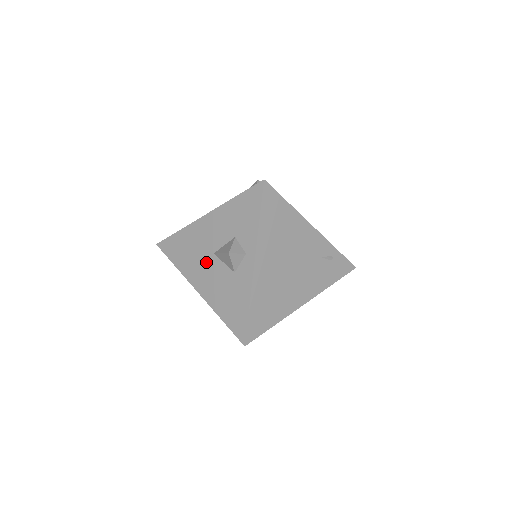
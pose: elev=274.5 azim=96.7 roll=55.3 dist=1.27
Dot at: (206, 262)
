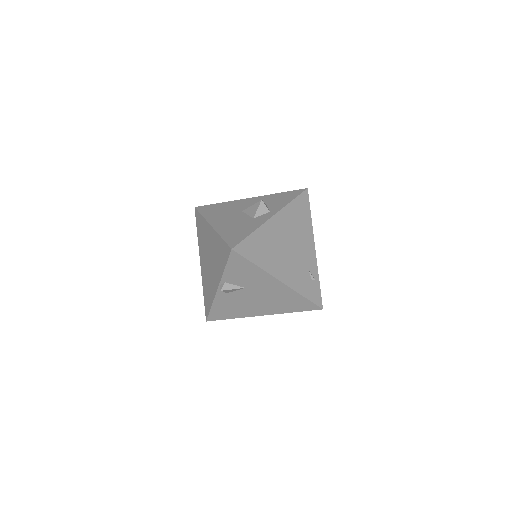
Dot at: (232, 214)
